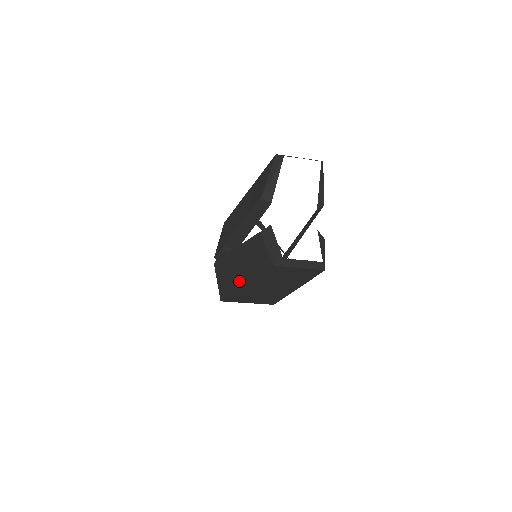
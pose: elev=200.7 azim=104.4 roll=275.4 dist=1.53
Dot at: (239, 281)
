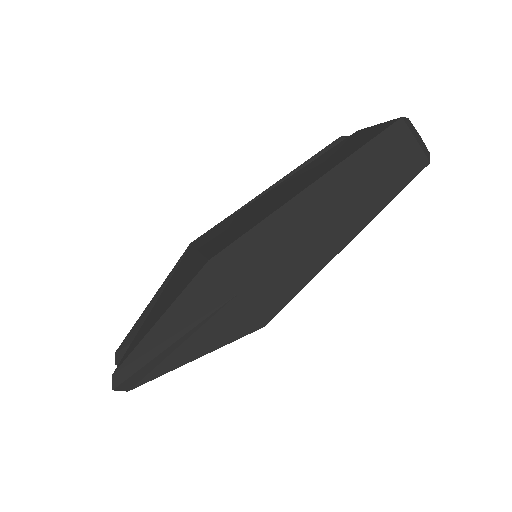
Dot at: (298, 189)
